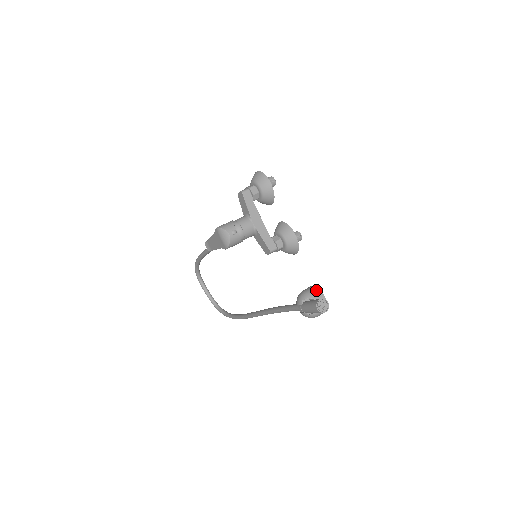
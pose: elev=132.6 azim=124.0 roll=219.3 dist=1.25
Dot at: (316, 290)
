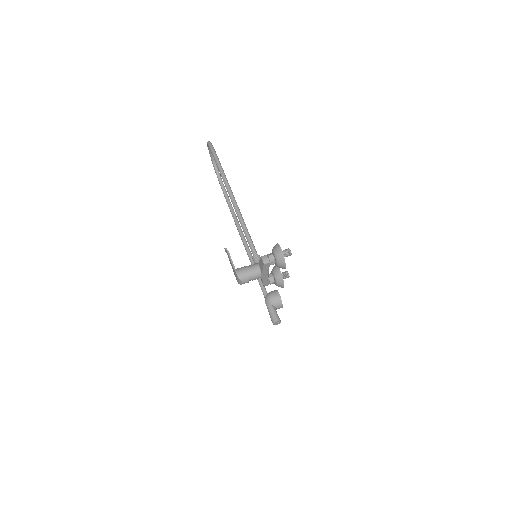
Dot at: (280, 302)
